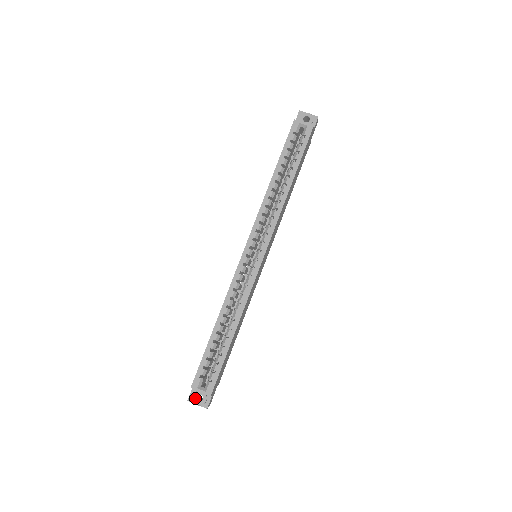
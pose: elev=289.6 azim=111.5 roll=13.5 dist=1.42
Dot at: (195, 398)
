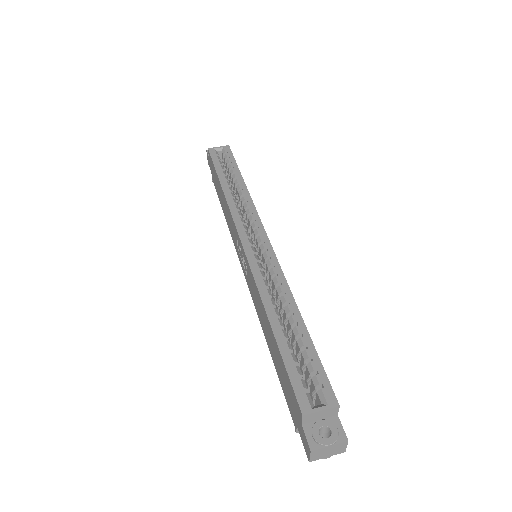
Dot at: (319, 437)
